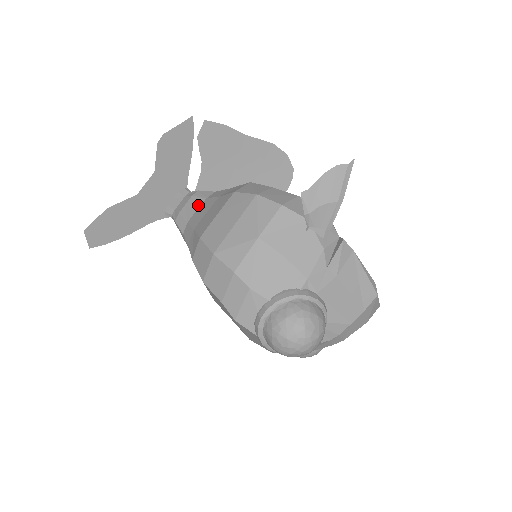
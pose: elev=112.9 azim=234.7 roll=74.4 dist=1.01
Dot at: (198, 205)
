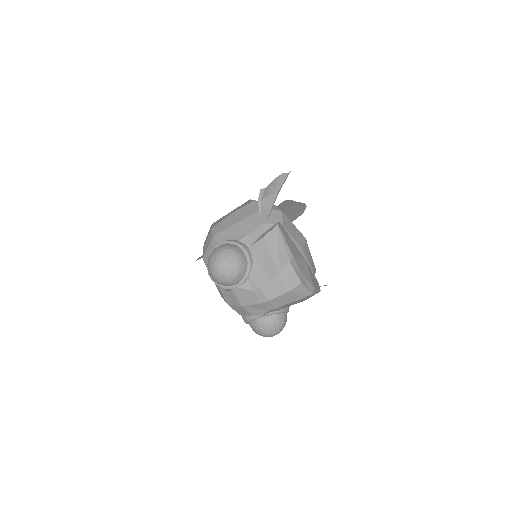
Dot at: occluded
